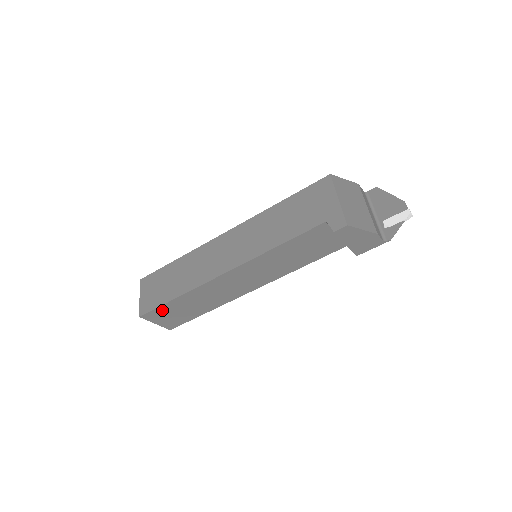
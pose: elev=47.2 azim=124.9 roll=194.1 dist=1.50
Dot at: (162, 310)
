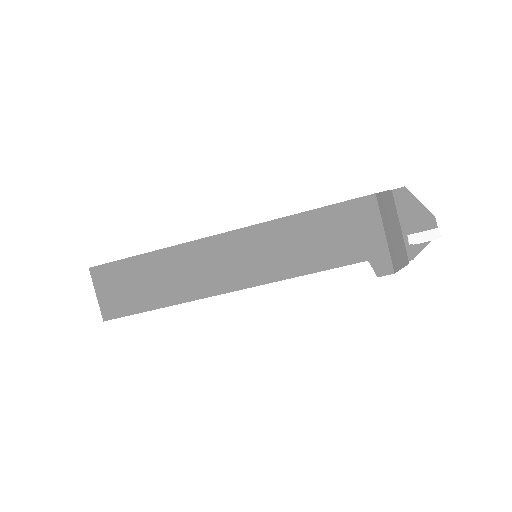
Dot at: occluded
